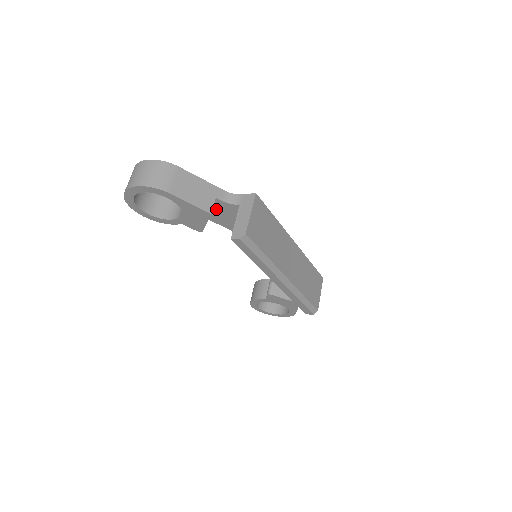
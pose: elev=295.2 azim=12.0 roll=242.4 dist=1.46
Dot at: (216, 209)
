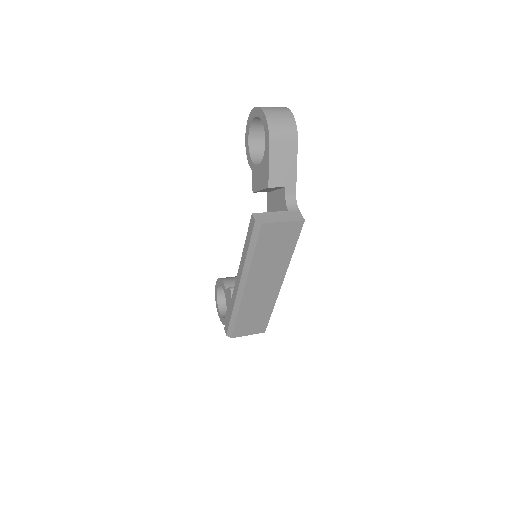
Dot at: (277, 194)
